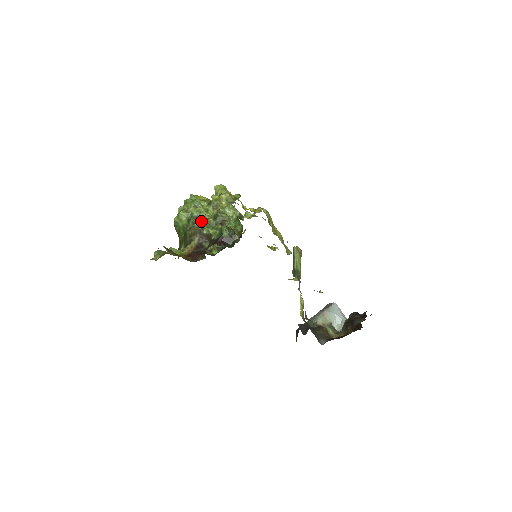
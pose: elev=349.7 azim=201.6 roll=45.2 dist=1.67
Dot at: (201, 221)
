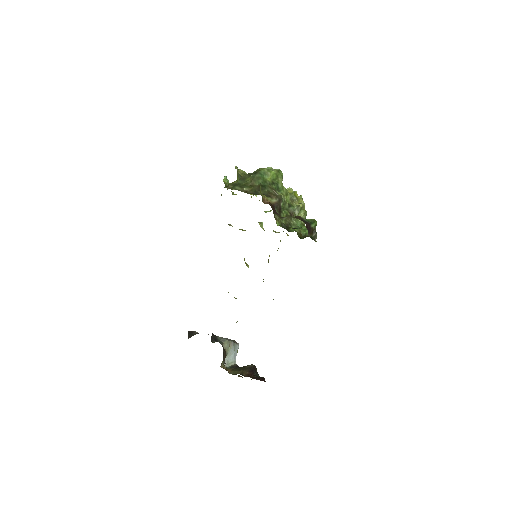
Dot at: occluded
